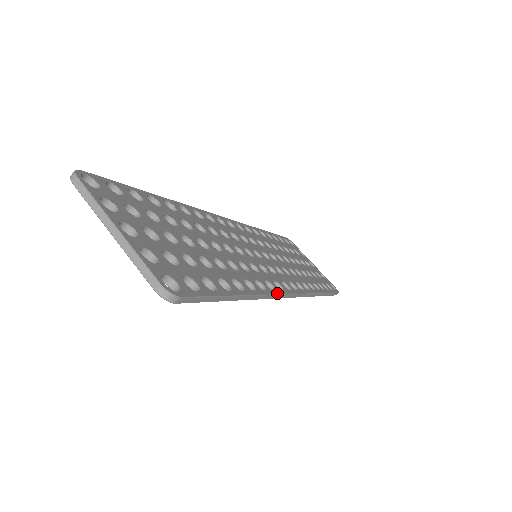
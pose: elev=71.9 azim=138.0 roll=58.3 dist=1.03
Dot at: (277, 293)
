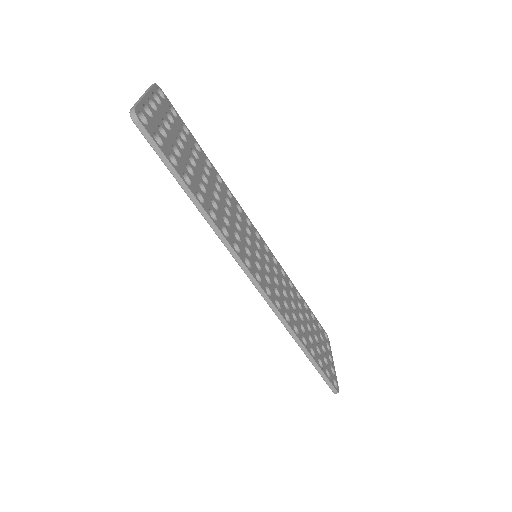
Dot at: (237, 253)
